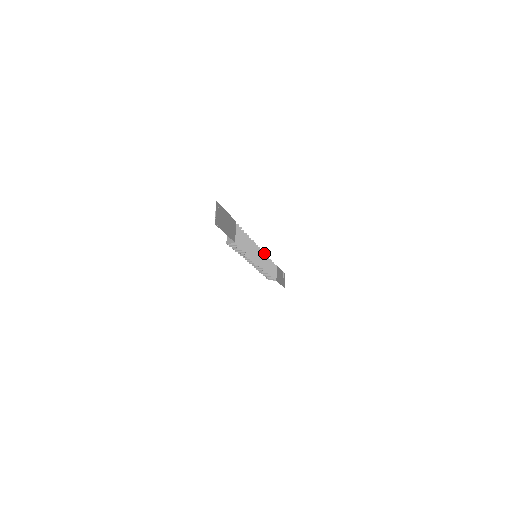
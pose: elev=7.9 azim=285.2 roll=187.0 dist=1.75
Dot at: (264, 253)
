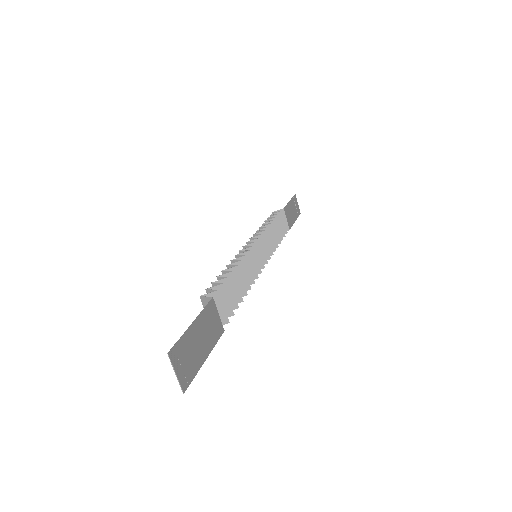
Dot at: (264, 231)
